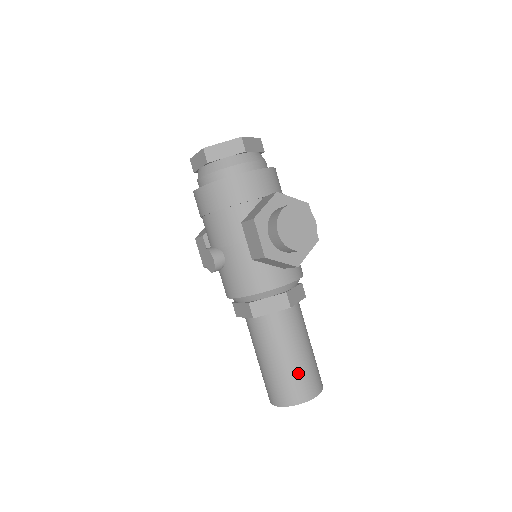
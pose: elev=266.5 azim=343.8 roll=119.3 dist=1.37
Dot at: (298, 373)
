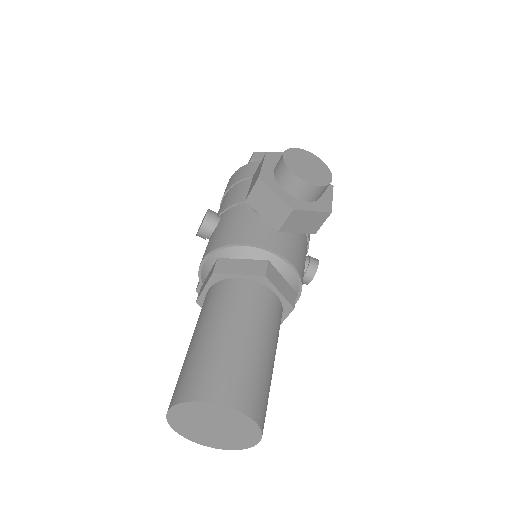
Dot at: (231, 358)
